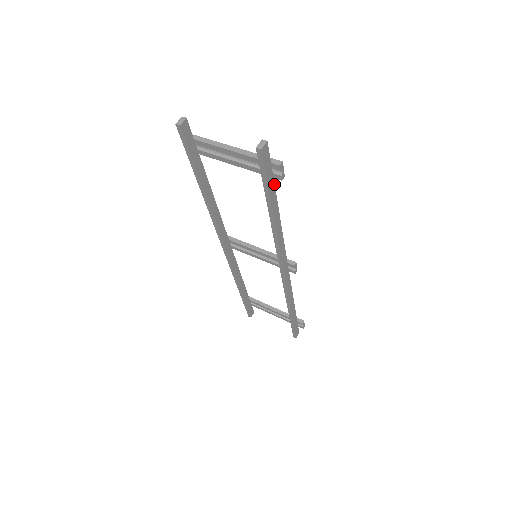
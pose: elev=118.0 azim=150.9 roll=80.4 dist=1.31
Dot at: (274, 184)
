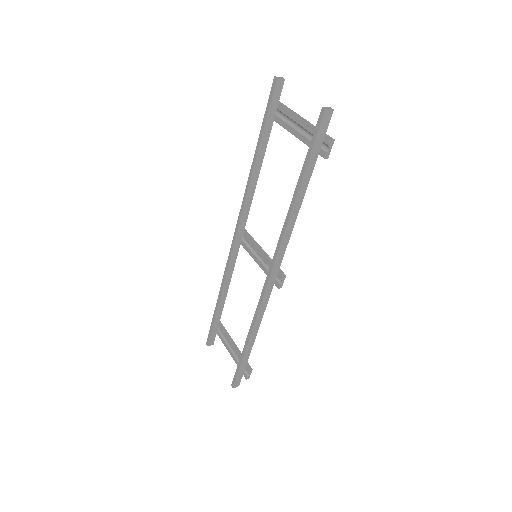
Dot at: occluded
